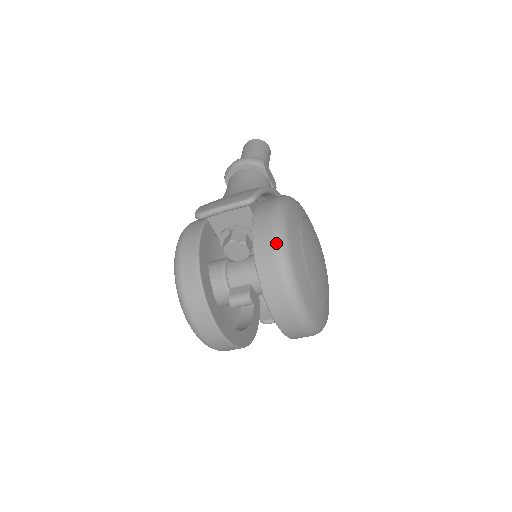
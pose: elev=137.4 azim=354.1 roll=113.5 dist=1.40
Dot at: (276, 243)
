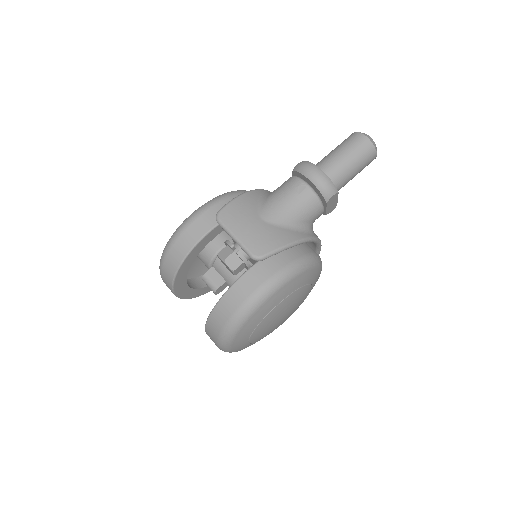
Dot at: (236, 315)
